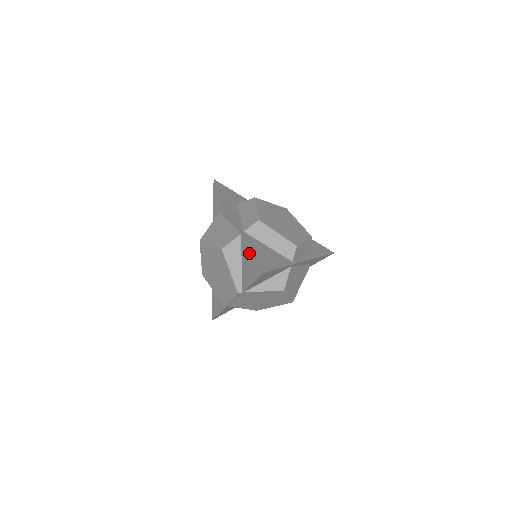
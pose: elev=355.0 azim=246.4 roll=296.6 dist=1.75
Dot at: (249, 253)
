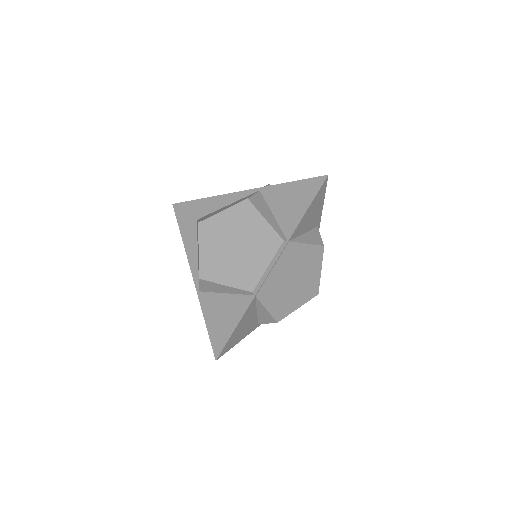
Dot at: (287, 189)
